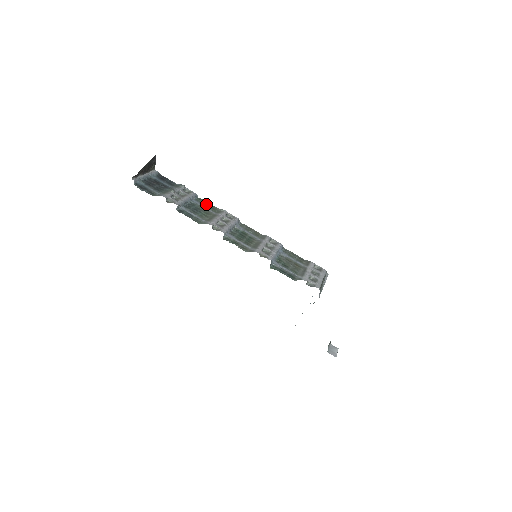
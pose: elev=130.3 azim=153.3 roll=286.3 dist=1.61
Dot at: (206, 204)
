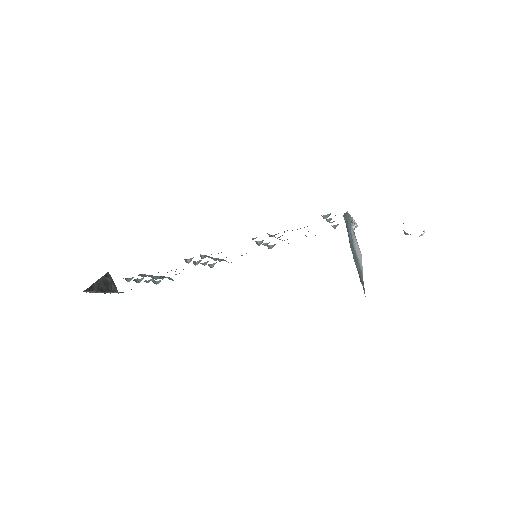
Dot at: occluded
